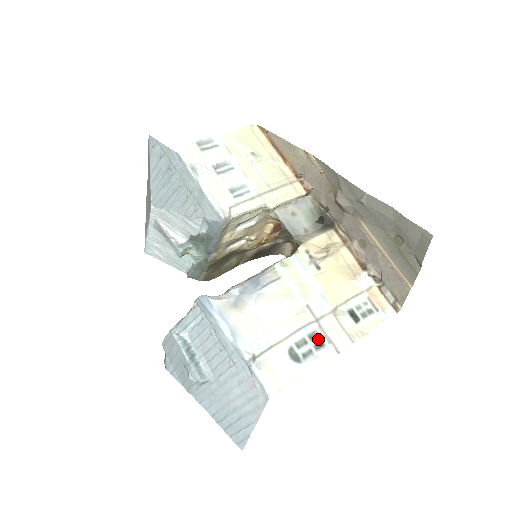
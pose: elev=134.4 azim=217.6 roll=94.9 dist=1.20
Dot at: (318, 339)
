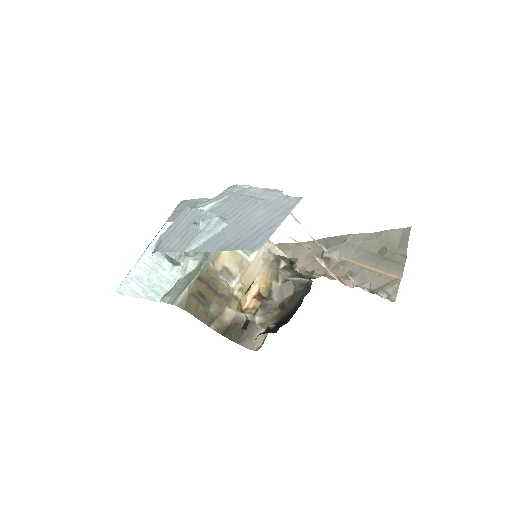
Dot at: (329, 253)
